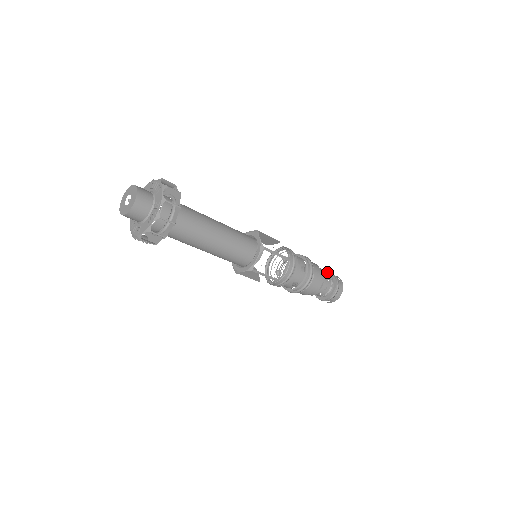
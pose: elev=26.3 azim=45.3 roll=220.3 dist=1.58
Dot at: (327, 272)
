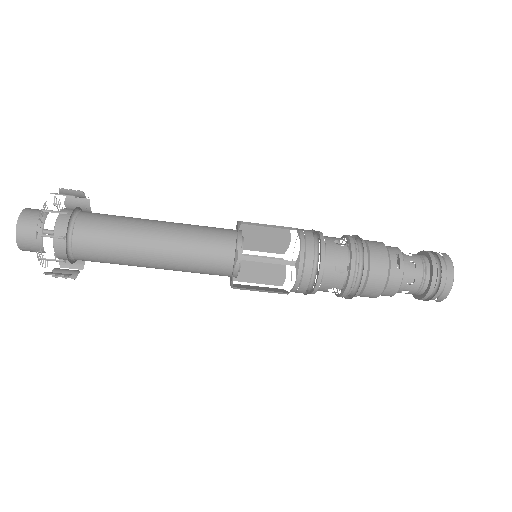
Dot at: occluded
